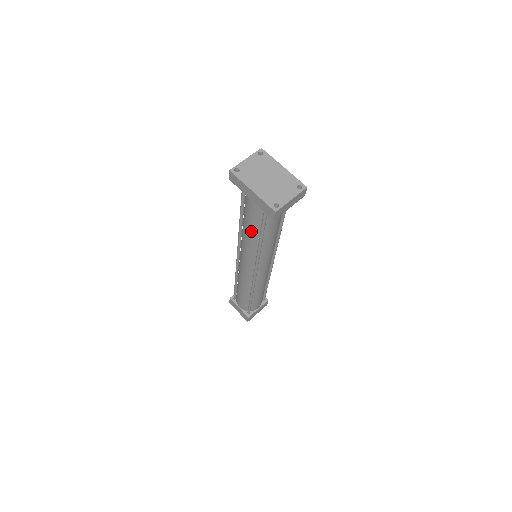
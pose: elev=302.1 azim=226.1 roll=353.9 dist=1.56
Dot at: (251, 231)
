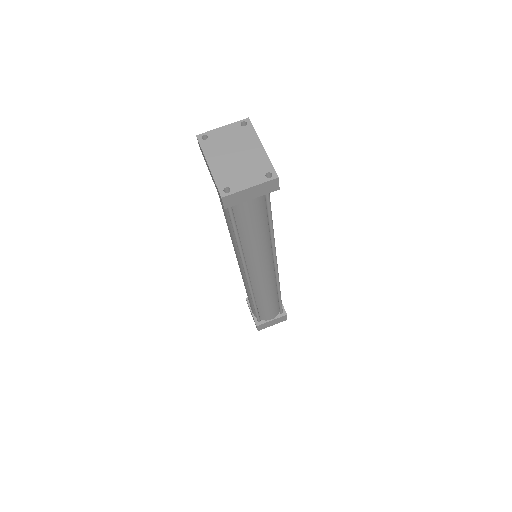
Dot at: (227, 220)
